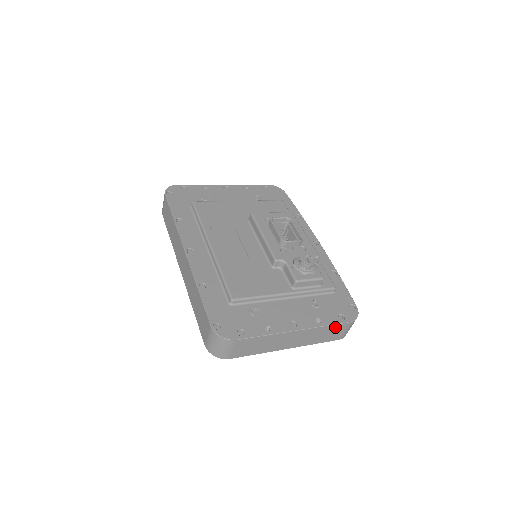
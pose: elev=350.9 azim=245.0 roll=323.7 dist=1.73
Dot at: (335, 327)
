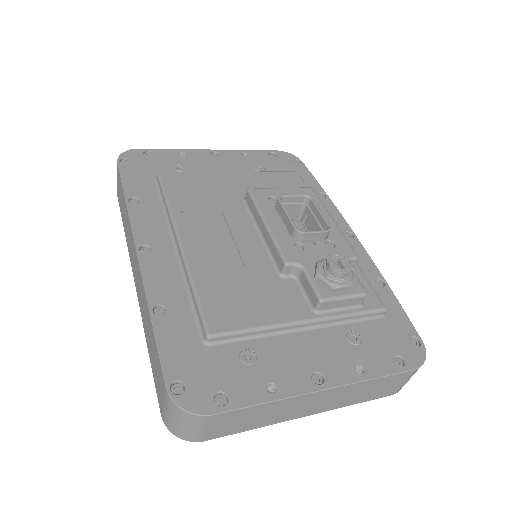
Dot at: (388, 379)
